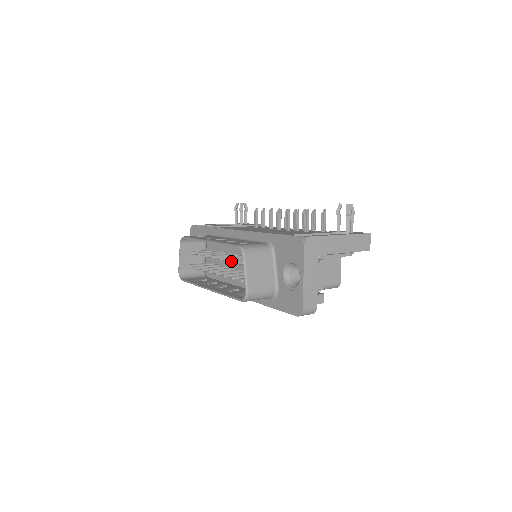
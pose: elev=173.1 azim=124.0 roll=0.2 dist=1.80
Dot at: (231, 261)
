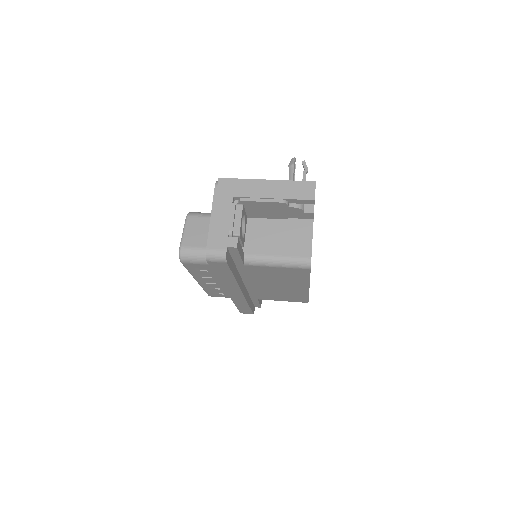
Dot at: occluded
